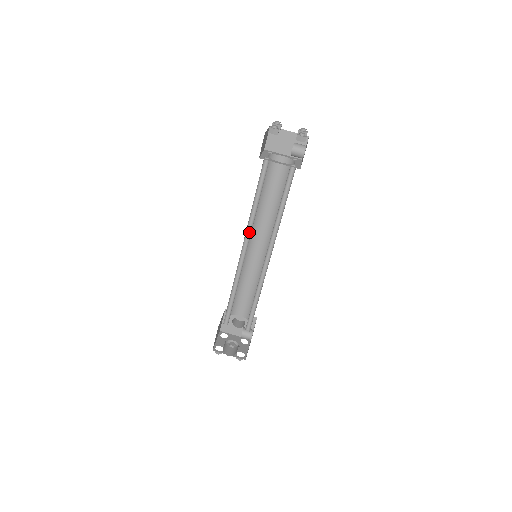
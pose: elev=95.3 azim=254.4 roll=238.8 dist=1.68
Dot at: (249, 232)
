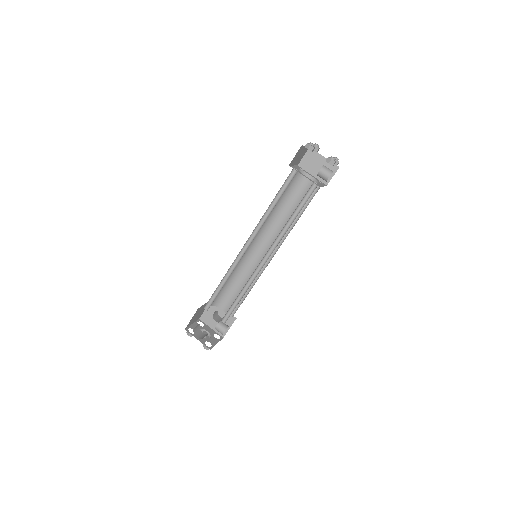
Dot at: (257, 230)
